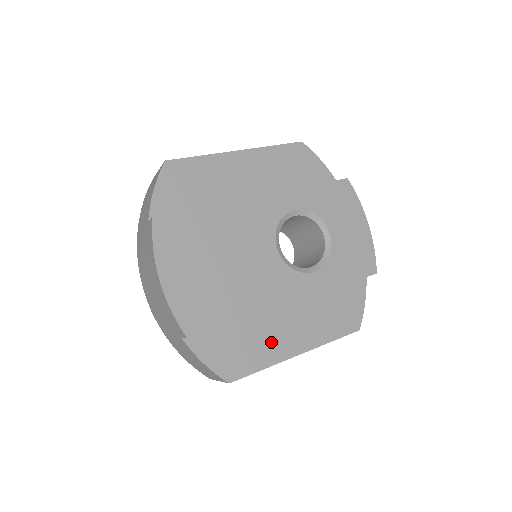
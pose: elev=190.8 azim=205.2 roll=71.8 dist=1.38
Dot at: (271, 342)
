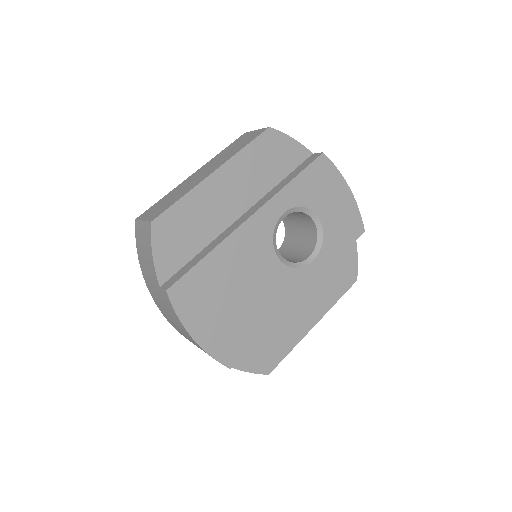
Dot at: (291, 328)
